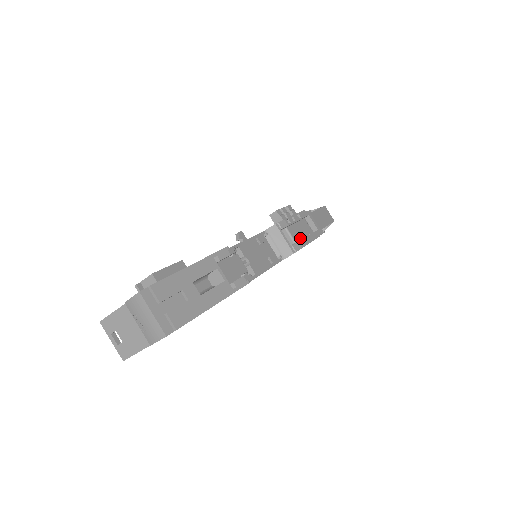
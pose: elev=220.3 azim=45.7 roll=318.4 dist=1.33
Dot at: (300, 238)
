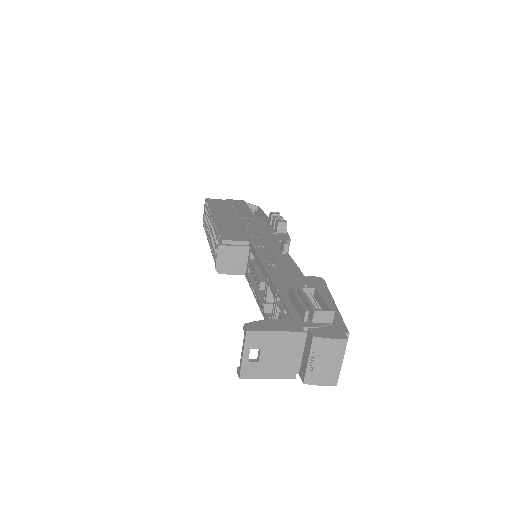
Dot at: occluded
